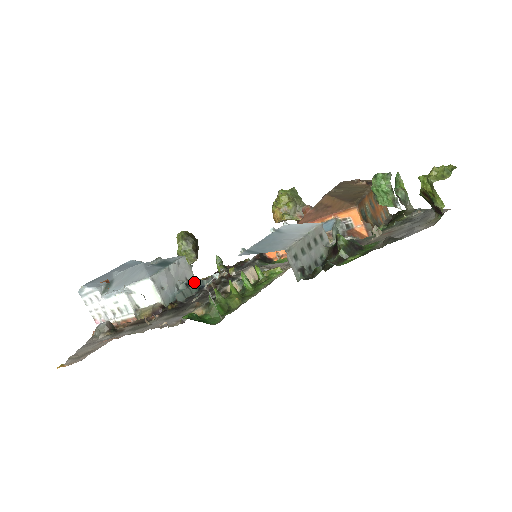
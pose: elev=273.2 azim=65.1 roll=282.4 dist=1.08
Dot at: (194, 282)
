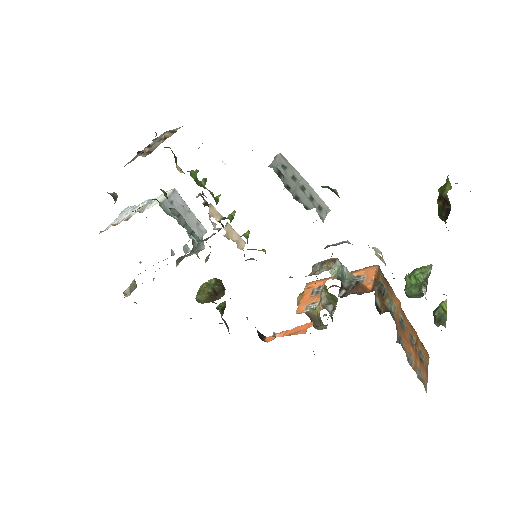
Dot at: (193, 239)
